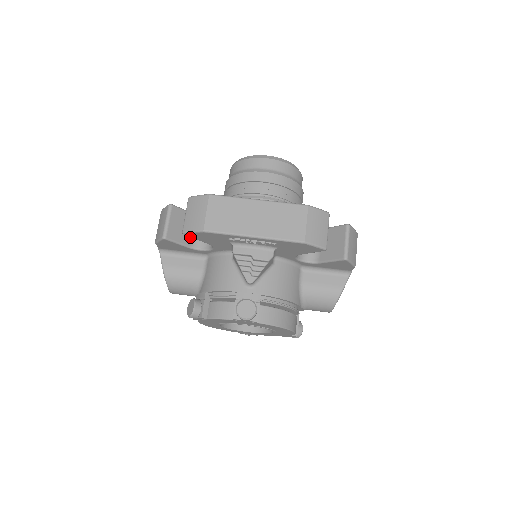
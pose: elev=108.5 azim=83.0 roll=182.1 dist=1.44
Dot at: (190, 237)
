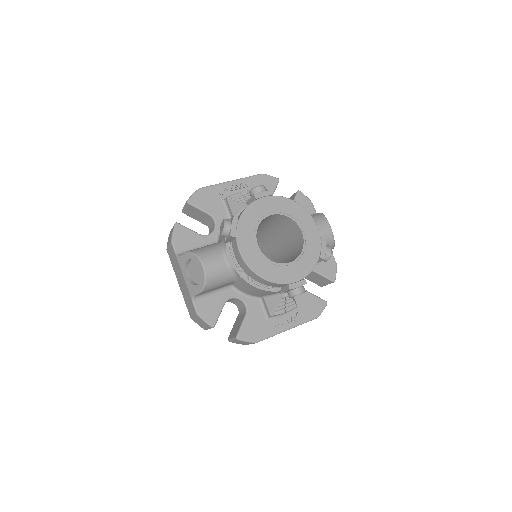
Dot at: occluded
